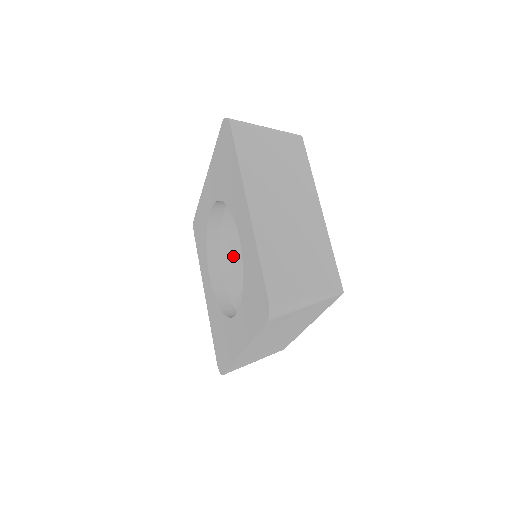
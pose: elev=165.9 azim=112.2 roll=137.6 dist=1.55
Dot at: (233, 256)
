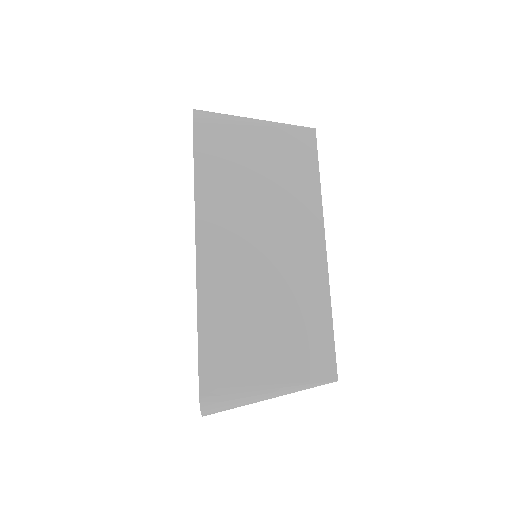
Dot at: occluded
